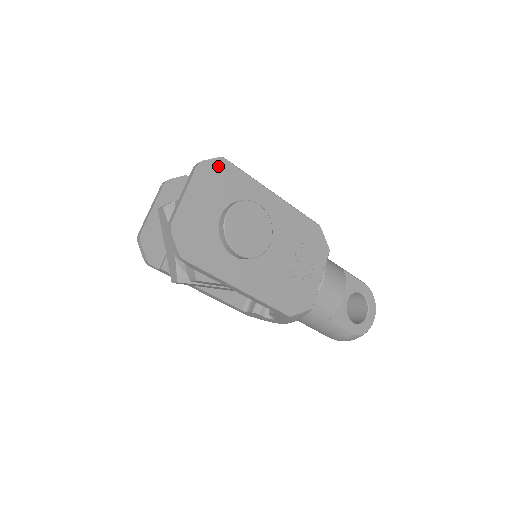
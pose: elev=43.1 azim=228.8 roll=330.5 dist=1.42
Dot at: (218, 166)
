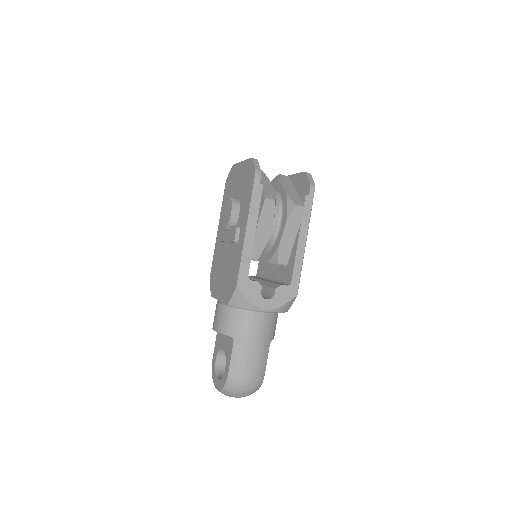
Dot at: occluded
